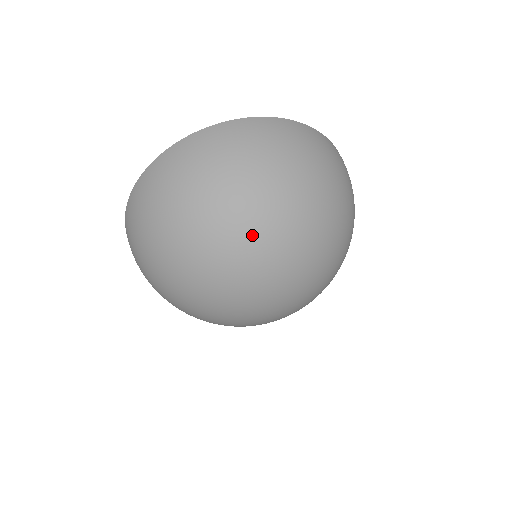
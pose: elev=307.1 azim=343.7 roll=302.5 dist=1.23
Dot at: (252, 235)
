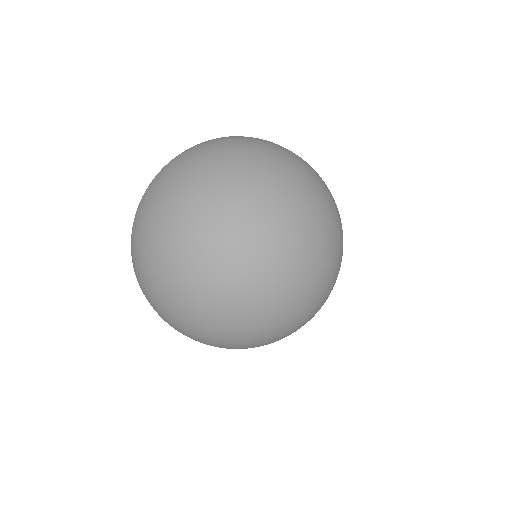
Dot at: (319, 205)
